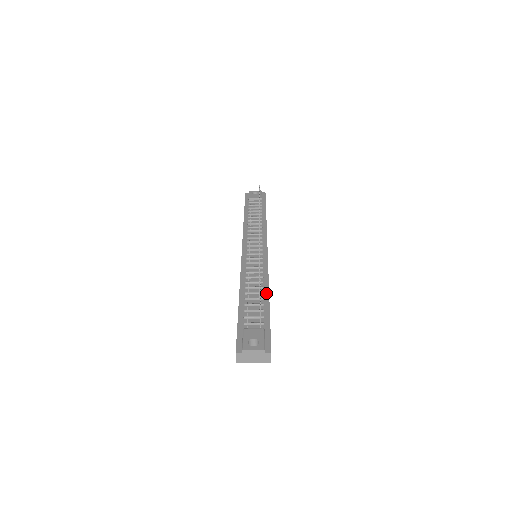
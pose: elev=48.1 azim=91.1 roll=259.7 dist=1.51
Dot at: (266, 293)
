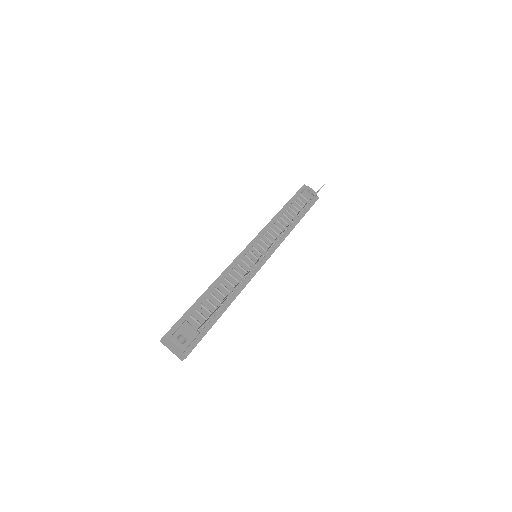
Dot at: (230, 301)
